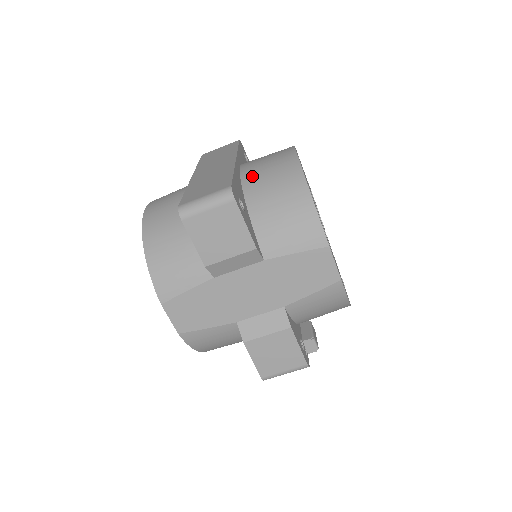
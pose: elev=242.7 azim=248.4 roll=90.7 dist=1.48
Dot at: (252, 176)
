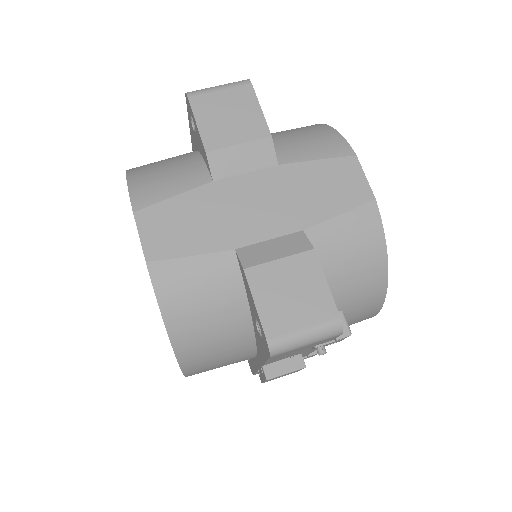
Dot at: occluded
